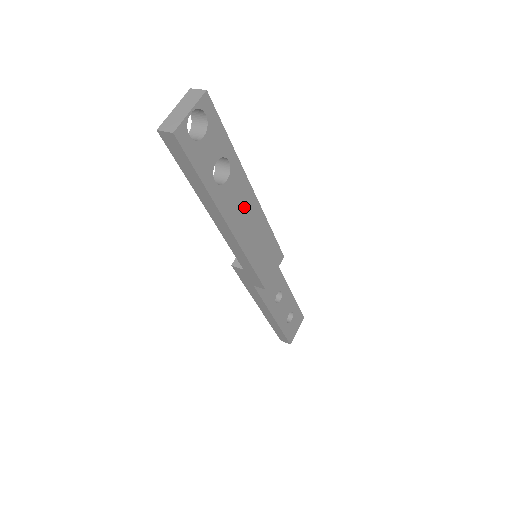
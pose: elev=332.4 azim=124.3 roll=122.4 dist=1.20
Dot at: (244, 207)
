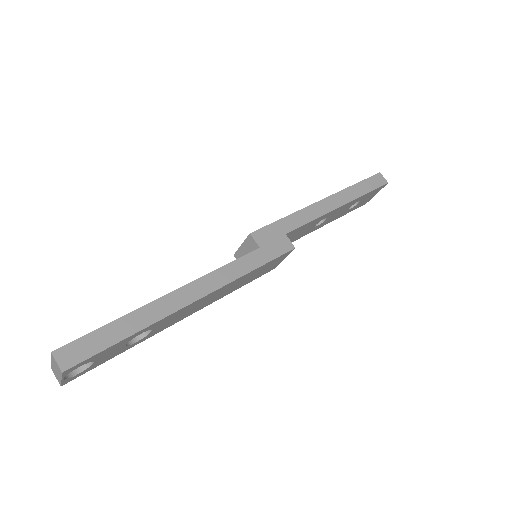
Dot at: (194, 307)
